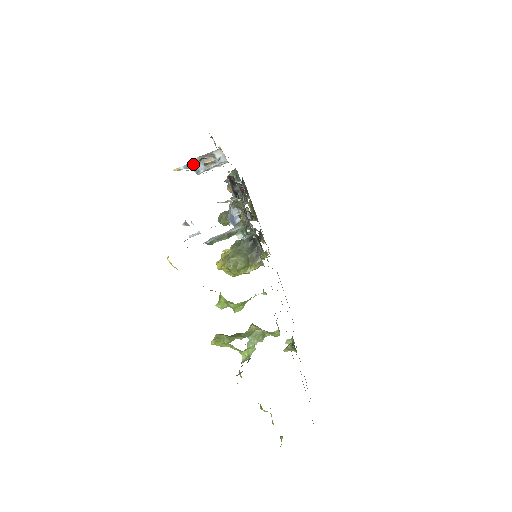
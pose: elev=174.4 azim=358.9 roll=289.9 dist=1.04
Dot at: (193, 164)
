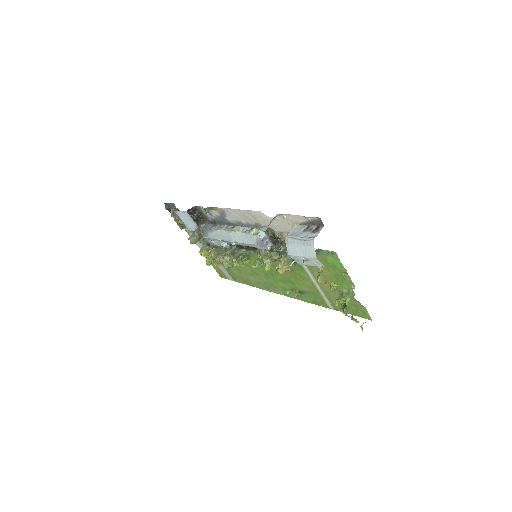
Dot at: (267, 227)
